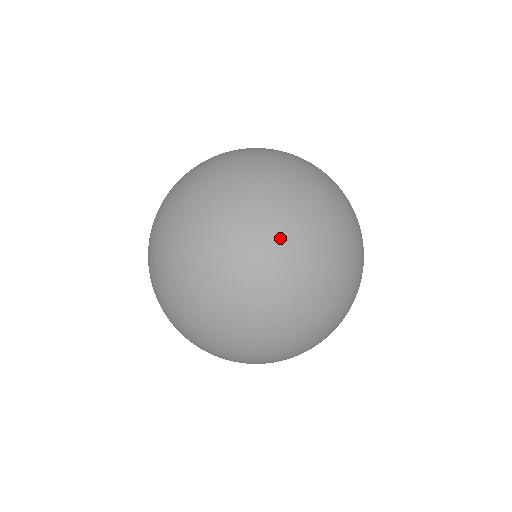
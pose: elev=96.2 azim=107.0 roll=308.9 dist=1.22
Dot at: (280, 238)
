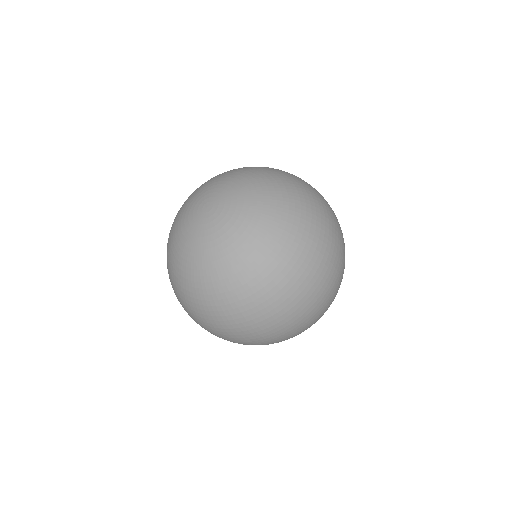
Dot at: (248, 289)
